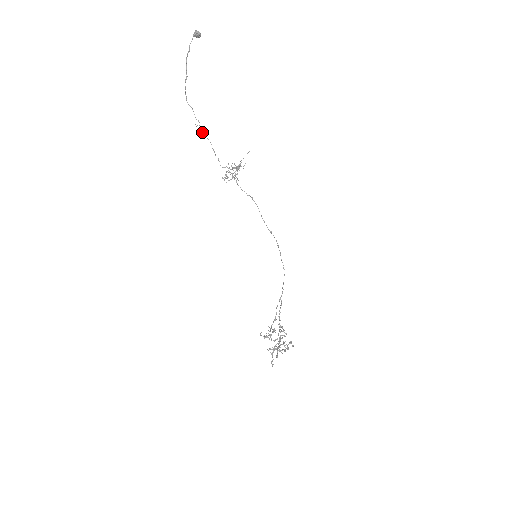
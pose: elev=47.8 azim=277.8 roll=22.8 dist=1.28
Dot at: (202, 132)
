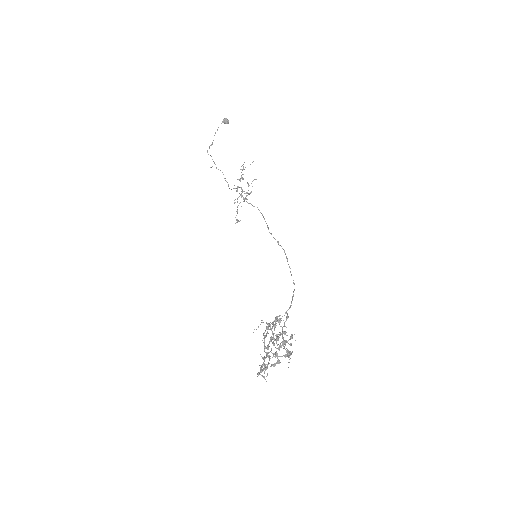
Dot at: (216, 167)
